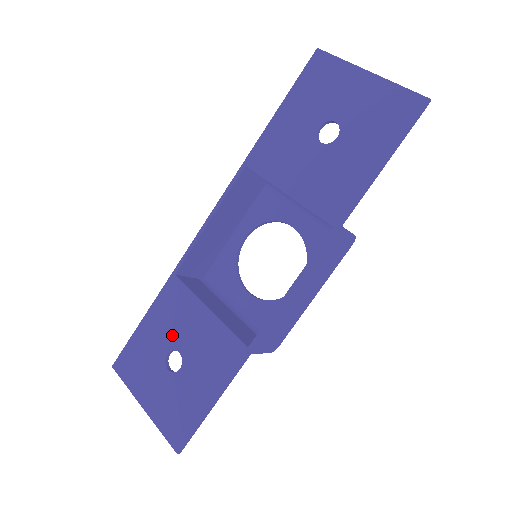
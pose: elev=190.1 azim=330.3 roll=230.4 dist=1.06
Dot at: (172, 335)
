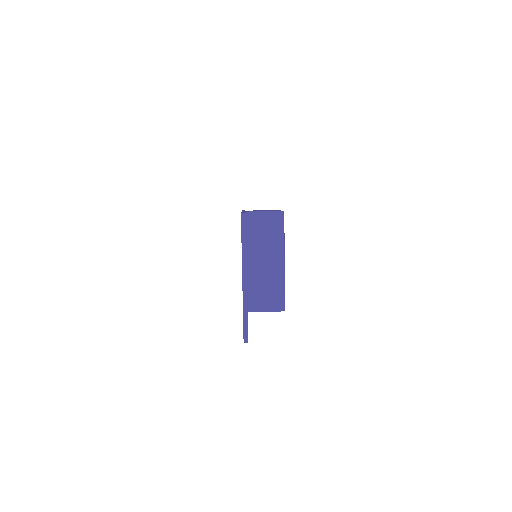
Dot at: occluded
